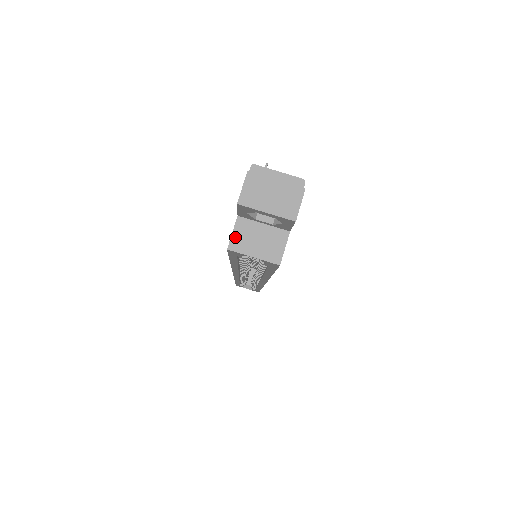
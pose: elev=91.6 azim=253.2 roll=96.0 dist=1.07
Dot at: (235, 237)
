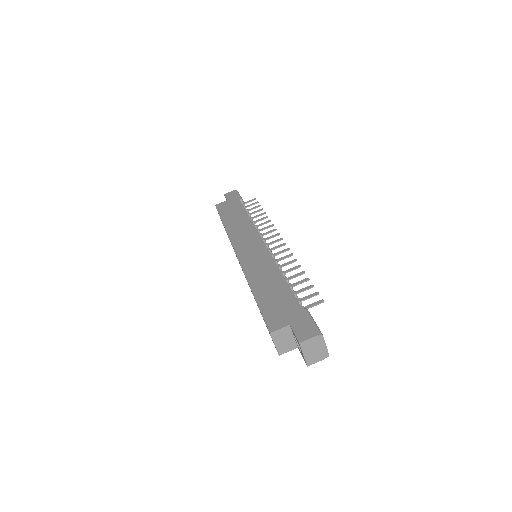
Dot at: (279, 332)
